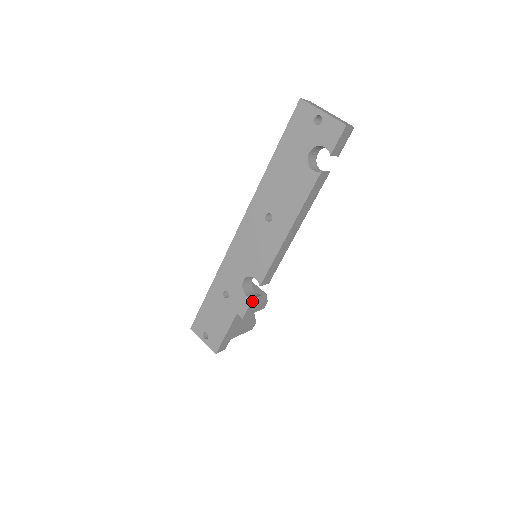
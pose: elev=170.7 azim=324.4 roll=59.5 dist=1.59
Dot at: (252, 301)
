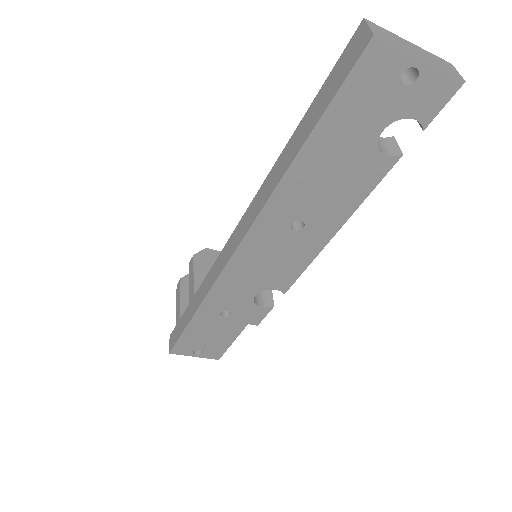
Dot at: (270, 308)
